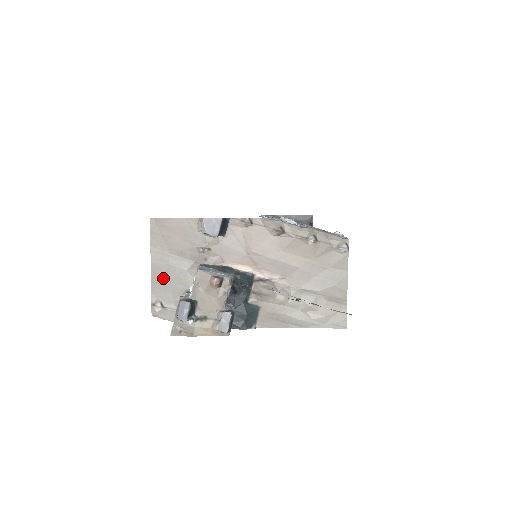
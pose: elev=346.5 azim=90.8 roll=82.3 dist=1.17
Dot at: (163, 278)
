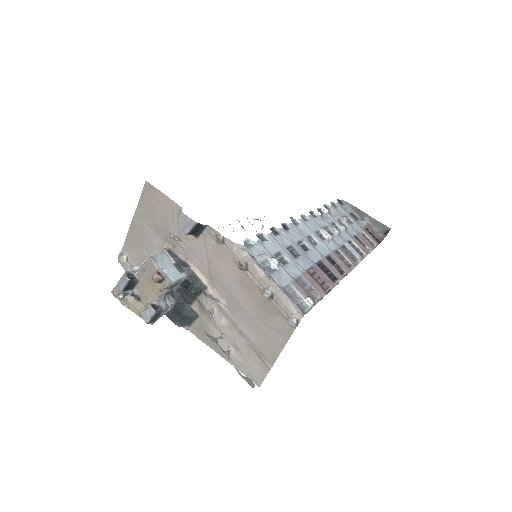
Dot at: (136, 238)
